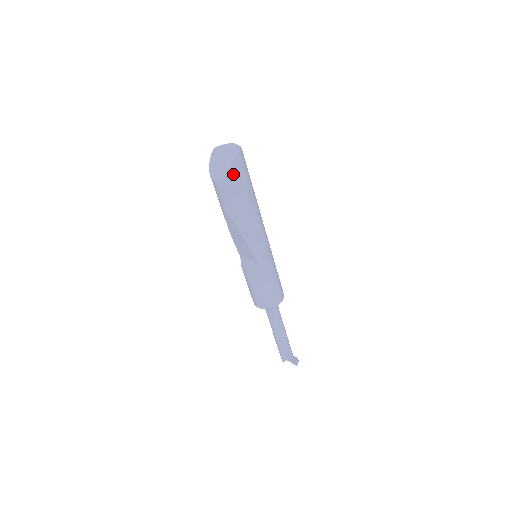
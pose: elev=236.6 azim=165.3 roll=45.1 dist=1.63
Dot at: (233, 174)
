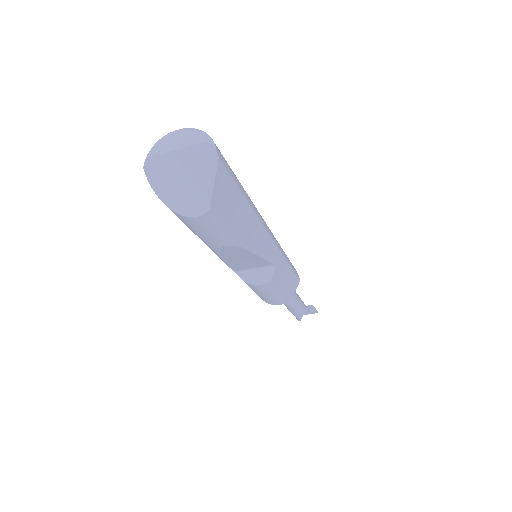
Dot at: (222, 186)
